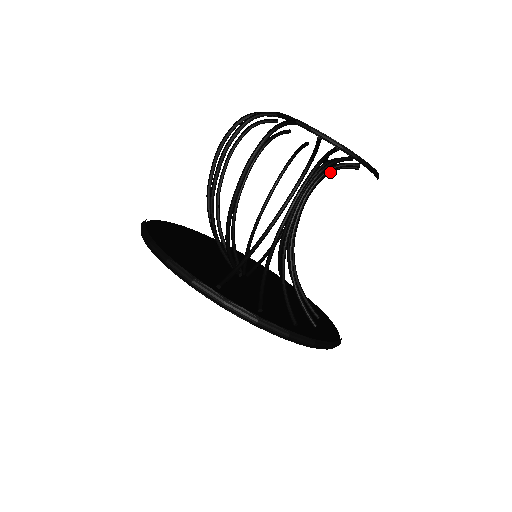
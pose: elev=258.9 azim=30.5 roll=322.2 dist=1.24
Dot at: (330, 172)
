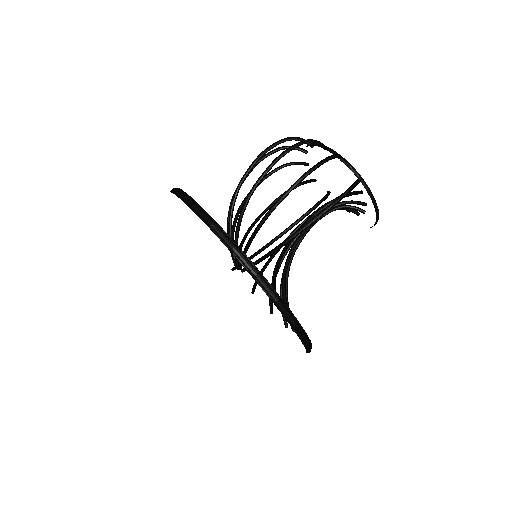
Dot at: occluded
